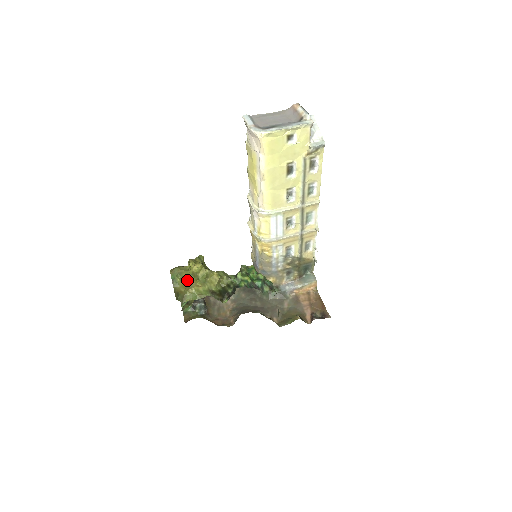
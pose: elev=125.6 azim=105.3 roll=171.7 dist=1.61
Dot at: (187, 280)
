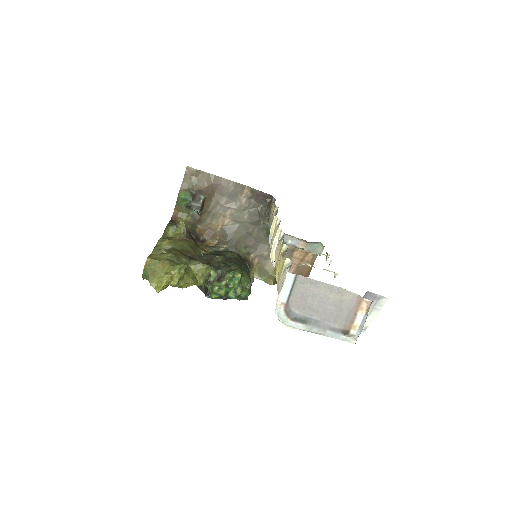
Dot at: (155, 288)
